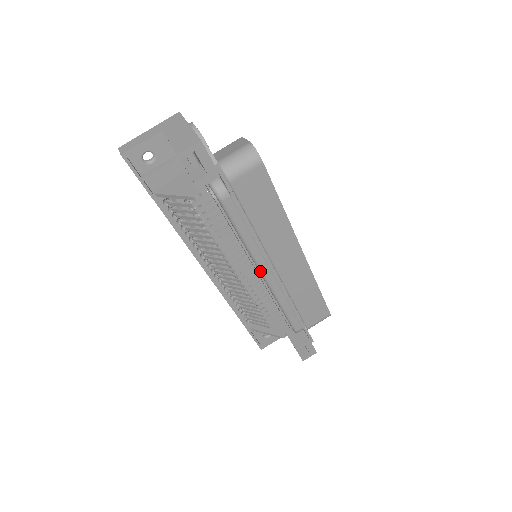
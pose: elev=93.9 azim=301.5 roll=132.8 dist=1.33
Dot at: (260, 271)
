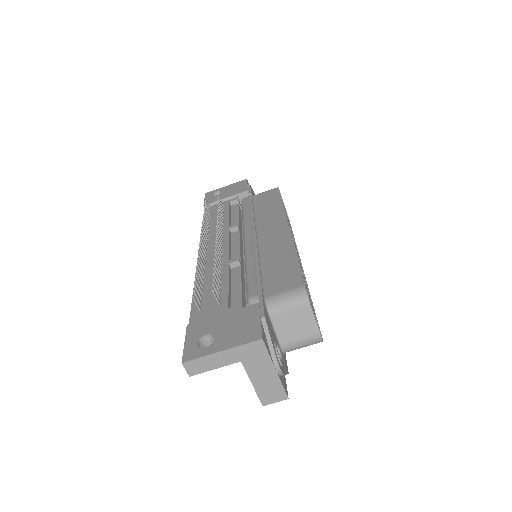
Dot at: occluded
